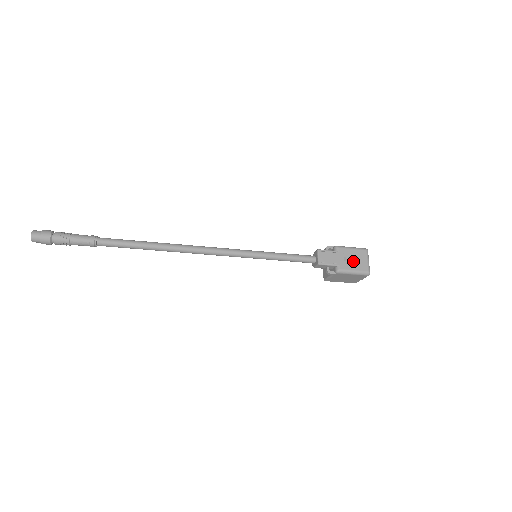
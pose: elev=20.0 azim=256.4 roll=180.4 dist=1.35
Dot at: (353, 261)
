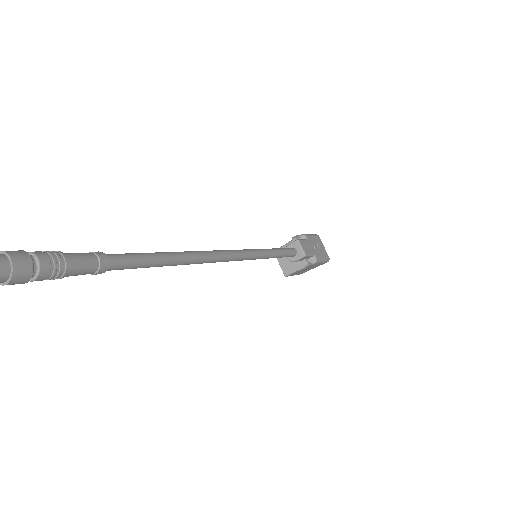
Dot at: (318, 248)
